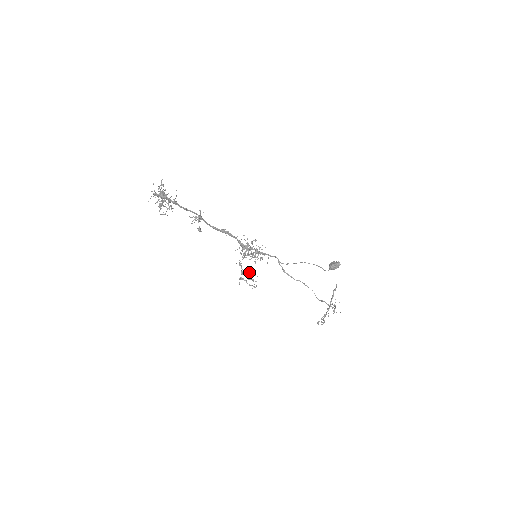
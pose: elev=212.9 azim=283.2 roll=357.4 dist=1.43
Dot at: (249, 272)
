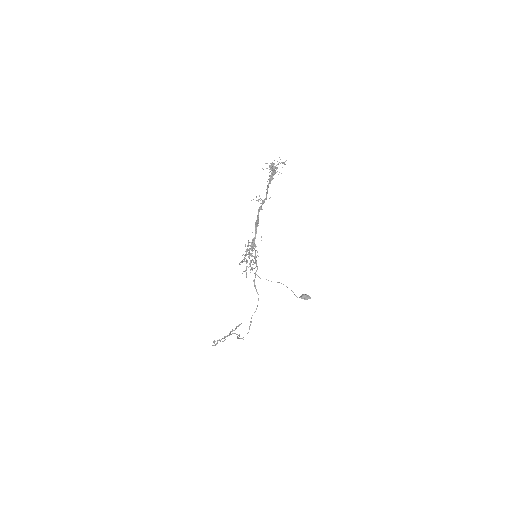
Dot at: (250, 262)
